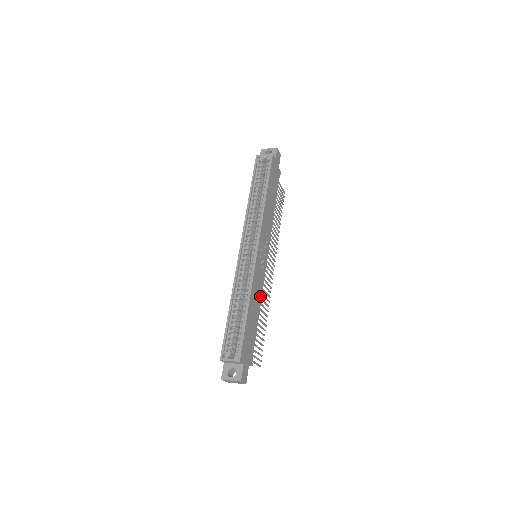
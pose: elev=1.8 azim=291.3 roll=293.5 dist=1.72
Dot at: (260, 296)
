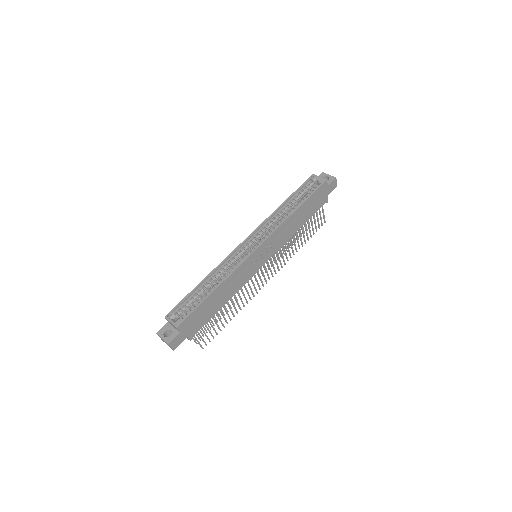
Dot at: (236, 290)
